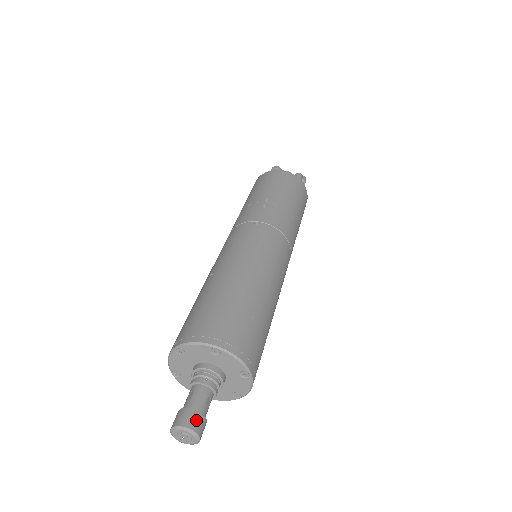
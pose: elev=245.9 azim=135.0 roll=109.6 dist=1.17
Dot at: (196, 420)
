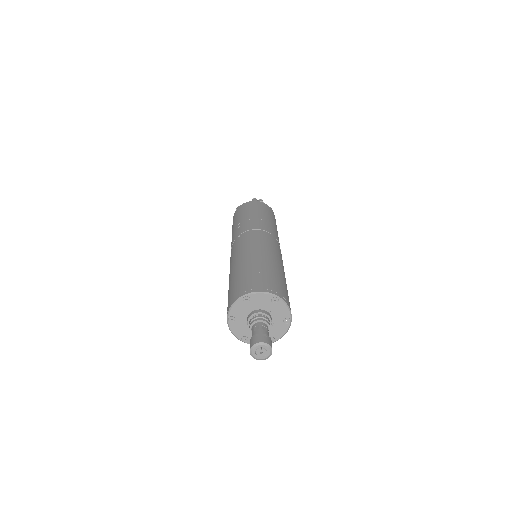
Dot at: (259, 337)
